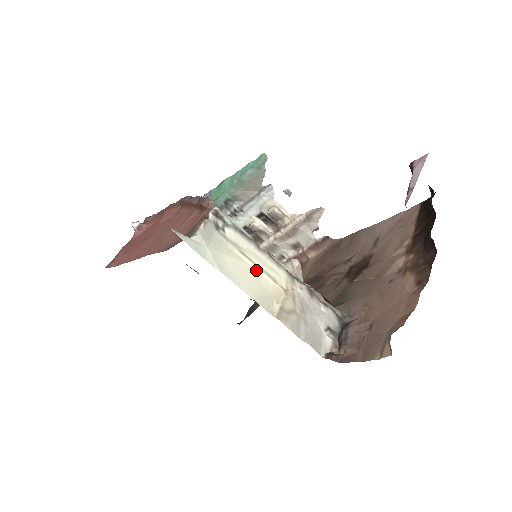
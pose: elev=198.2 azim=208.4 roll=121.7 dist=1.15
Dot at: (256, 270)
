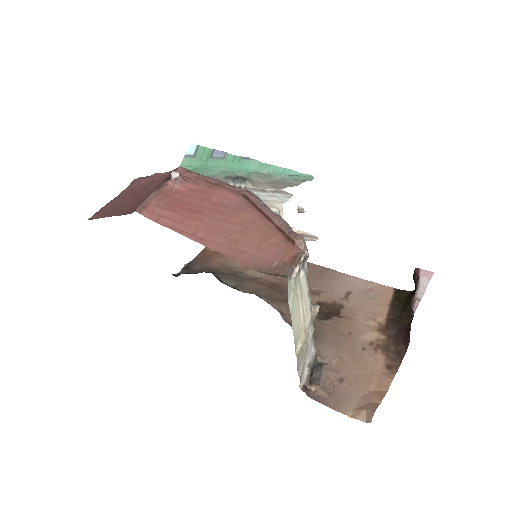
Dot at: (301, 312)
